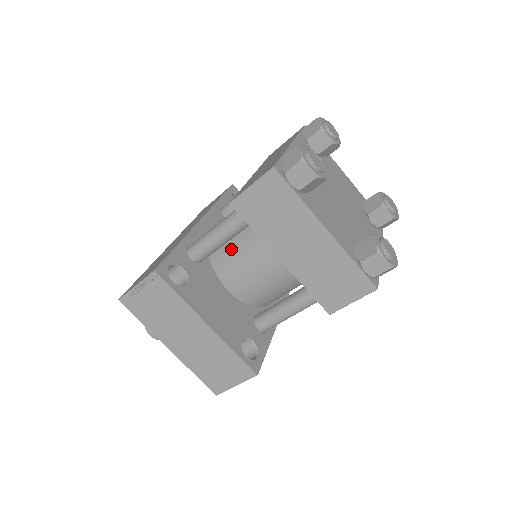
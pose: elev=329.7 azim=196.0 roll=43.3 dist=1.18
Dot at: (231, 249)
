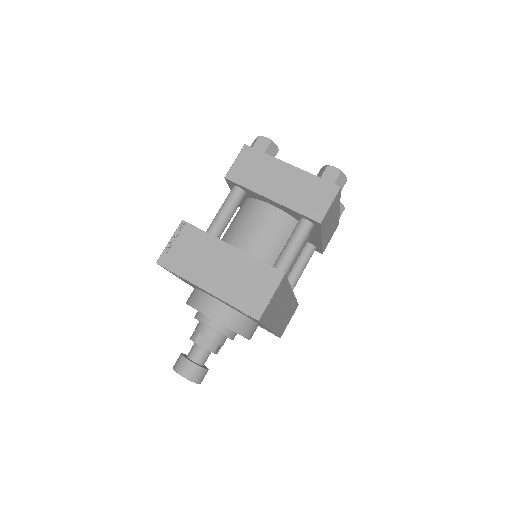
Dot at: (235, 230)
